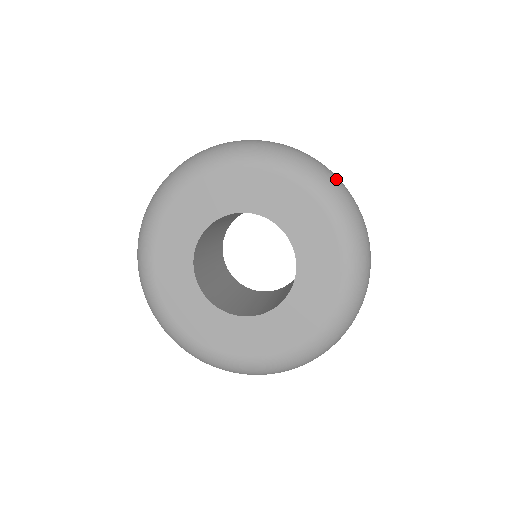
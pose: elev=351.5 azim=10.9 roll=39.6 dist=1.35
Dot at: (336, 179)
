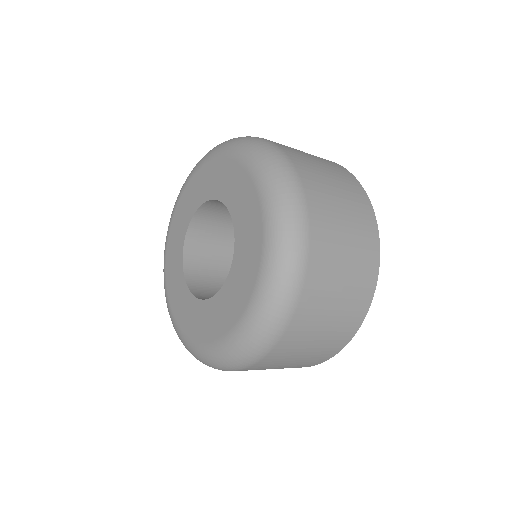
Dot at: (290, 178)
